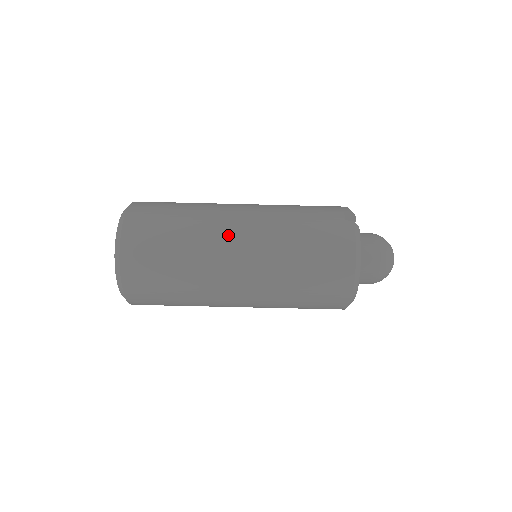
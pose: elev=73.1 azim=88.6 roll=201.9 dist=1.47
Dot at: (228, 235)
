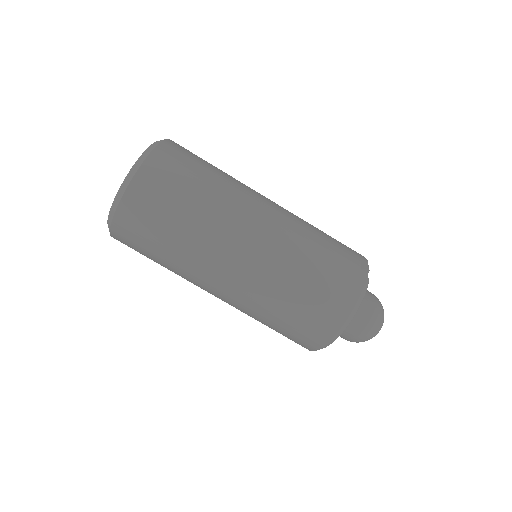
Dot at: (246, 221)
